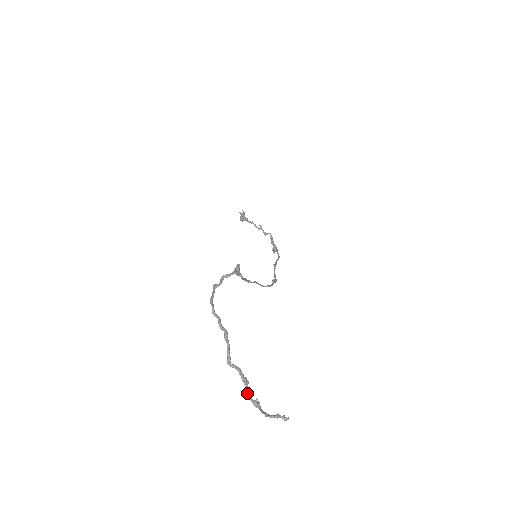
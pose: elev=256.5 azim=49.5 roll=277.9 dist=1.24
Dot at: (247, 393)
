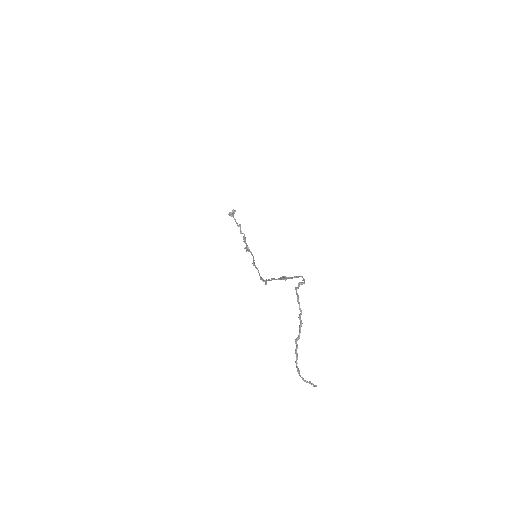
Dot at: (296, 363)
